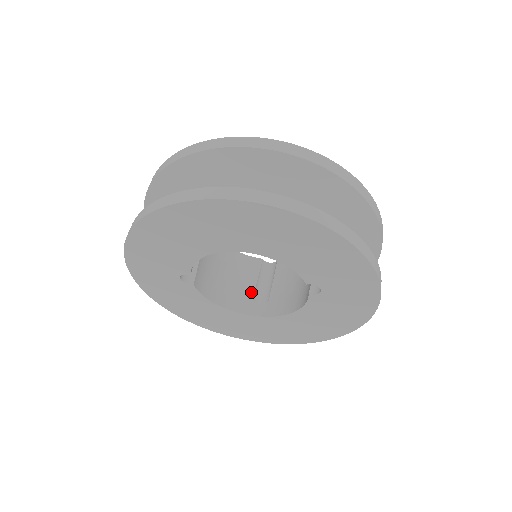
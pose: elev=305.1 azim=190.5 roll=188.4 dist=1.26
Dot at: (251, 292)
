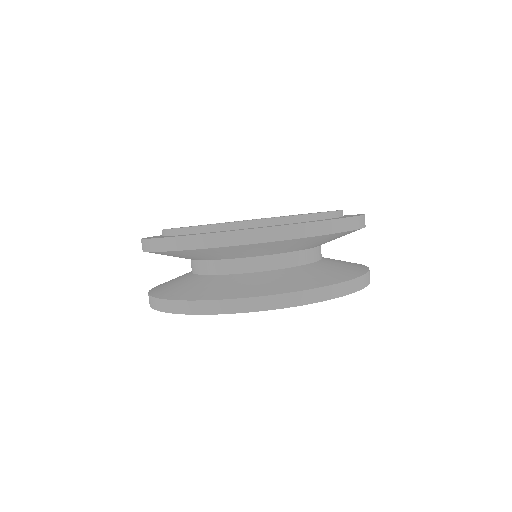
Dot at: occluded
